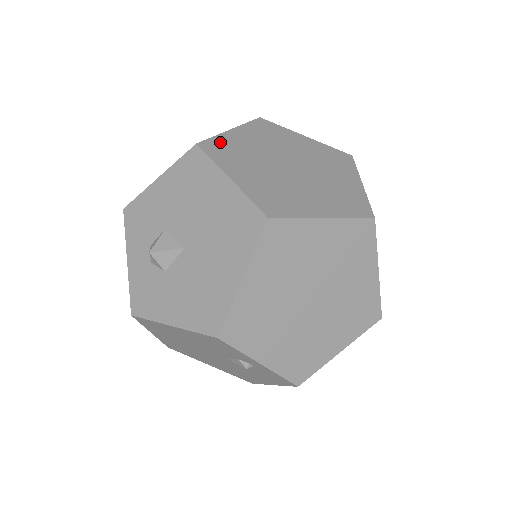
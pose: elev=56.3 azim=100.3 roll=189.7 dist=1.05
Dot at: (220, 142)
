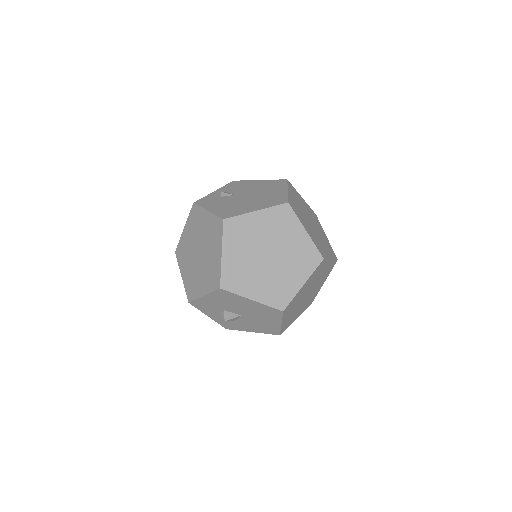
Dot at: (227, 274)
